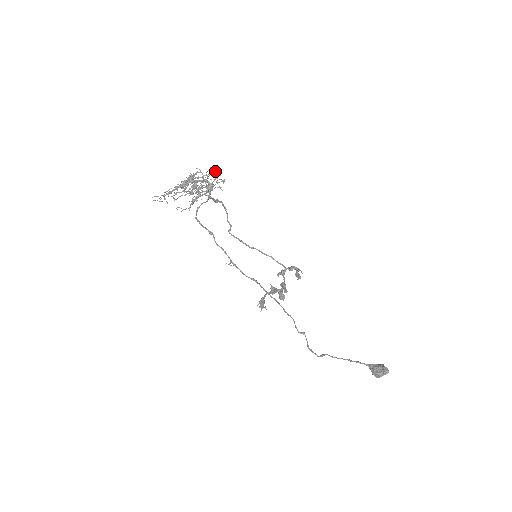
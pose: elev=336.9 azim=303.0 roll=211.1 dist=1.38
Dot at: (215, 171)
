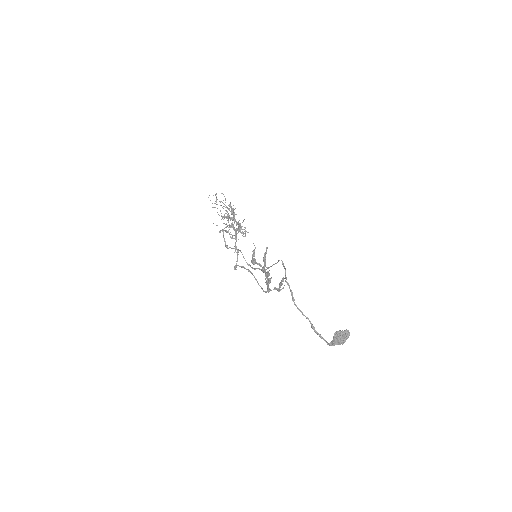
Dot at: occluded
